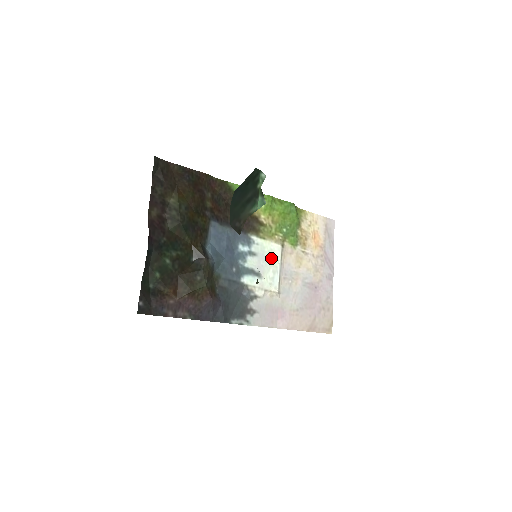
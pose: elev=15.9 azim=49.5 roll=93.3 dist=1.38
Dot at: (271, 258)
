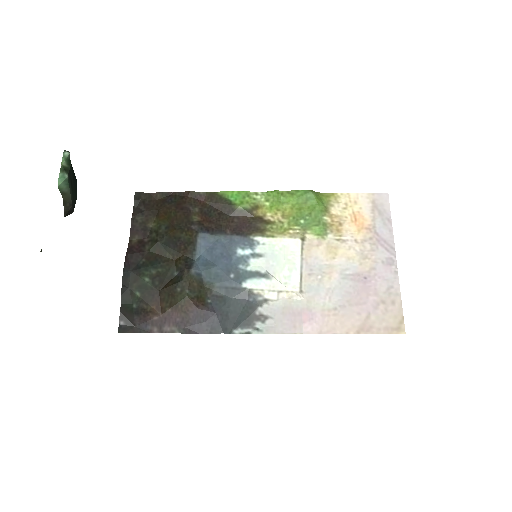
Dot at: (285, 255)
